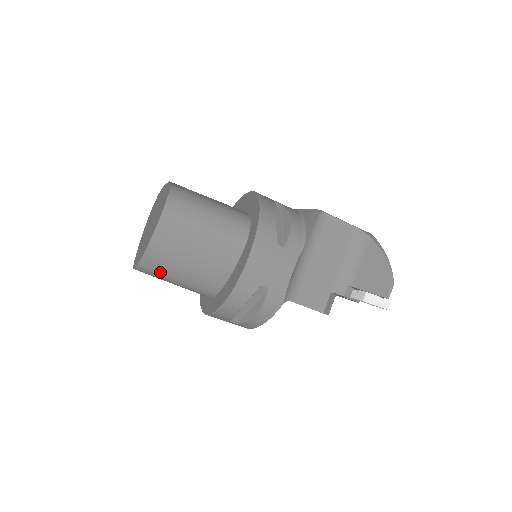
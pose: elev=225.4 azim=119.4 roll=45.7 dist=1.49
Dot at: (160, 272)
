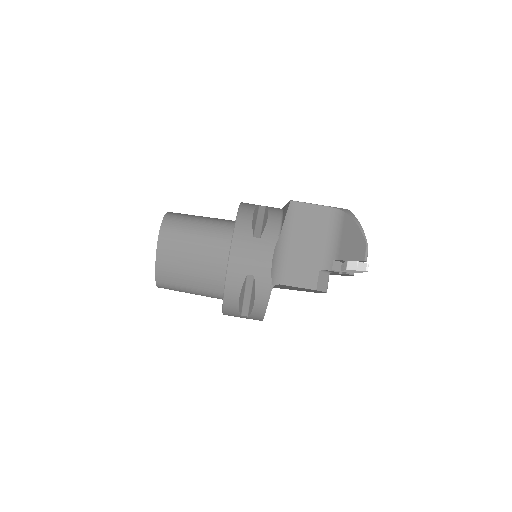
Dot at: (174, 284)
